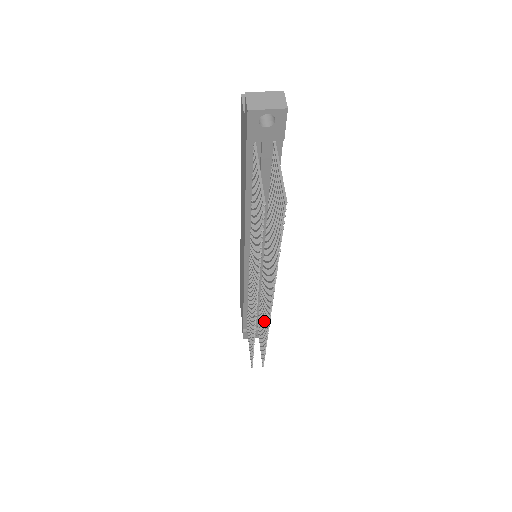
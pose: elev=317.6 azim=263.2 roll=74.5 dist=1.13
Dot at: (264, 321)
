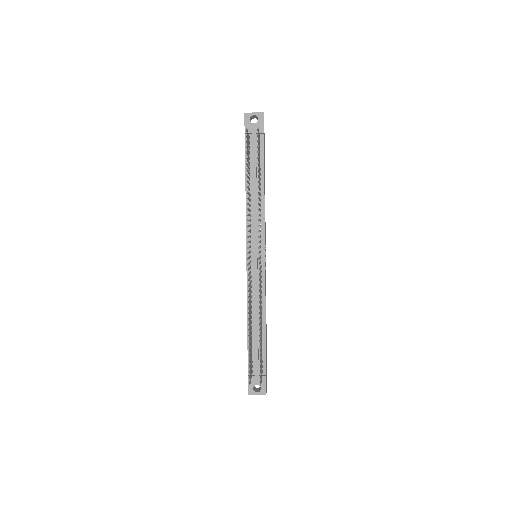
Dot at: (259, 306)
